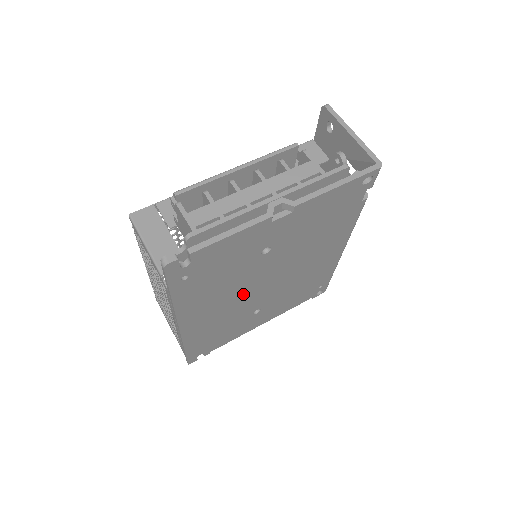
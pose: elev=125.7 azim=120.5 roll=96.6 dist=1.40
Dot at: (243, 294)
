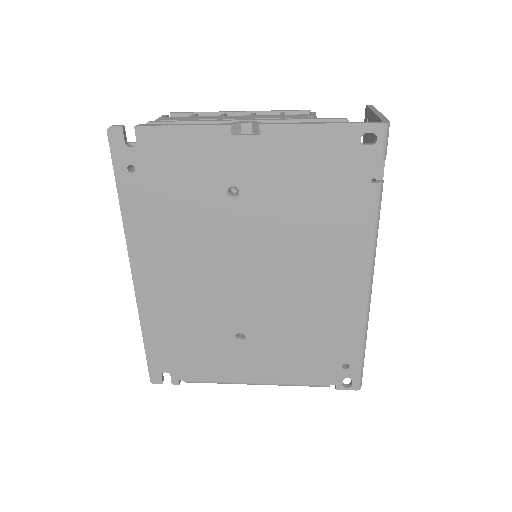
Dot at: (213, 272)
